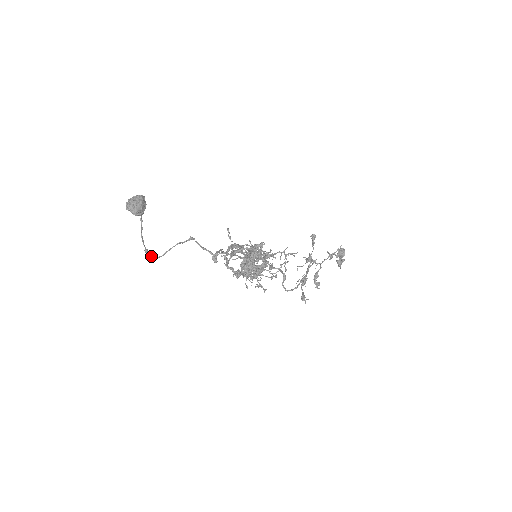
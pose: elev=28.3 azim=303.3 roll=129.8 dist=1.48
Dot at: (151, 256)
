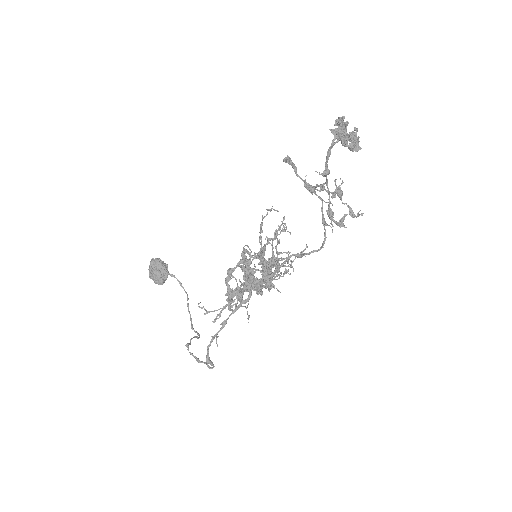
Dot at: (197, 334)
